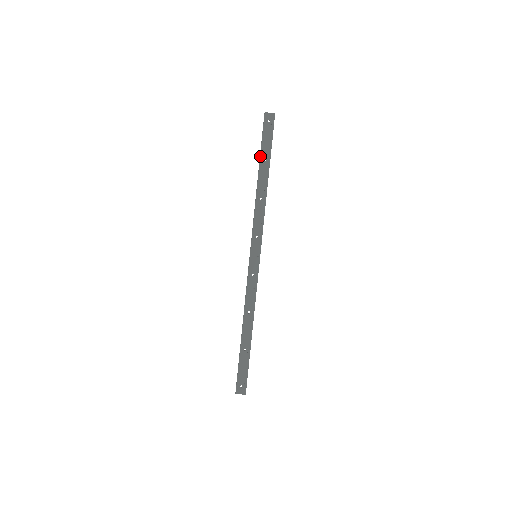
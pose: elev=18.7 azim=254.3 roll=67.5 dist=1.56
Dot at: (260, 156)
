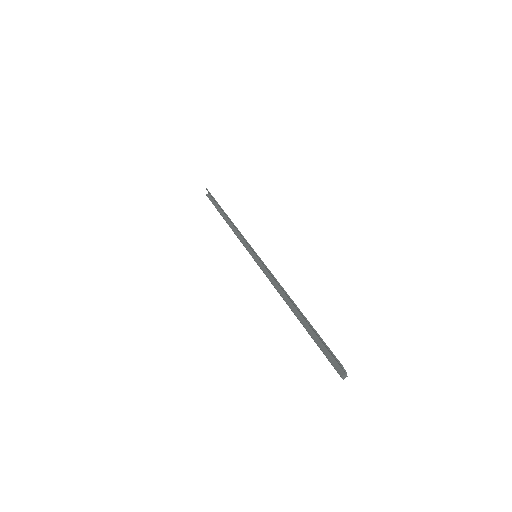
Dot at: occluded
